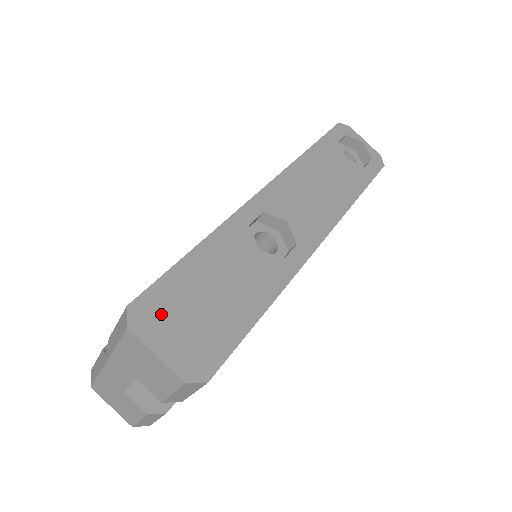
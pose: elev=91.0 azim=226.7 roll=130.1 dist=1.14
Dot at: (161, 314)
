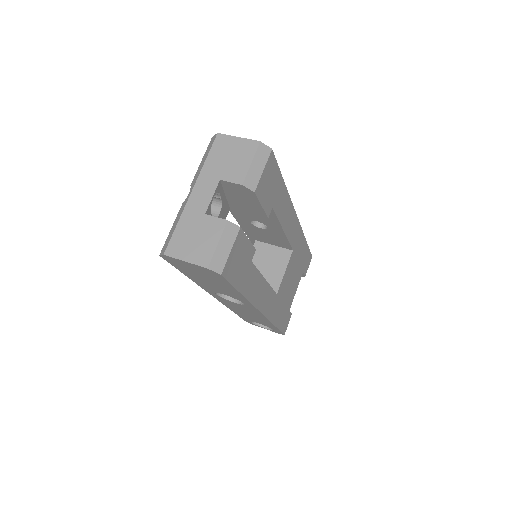
Dot at: occluded
